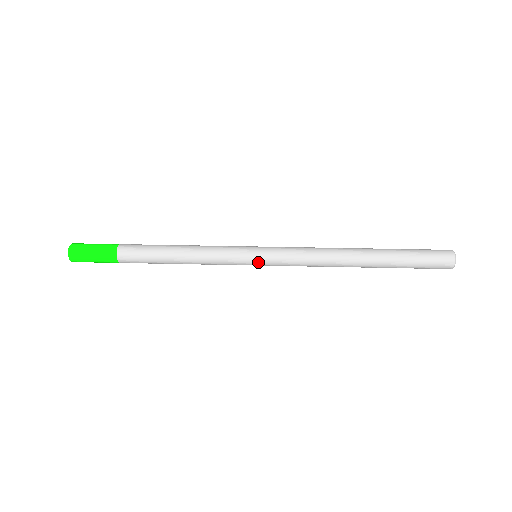
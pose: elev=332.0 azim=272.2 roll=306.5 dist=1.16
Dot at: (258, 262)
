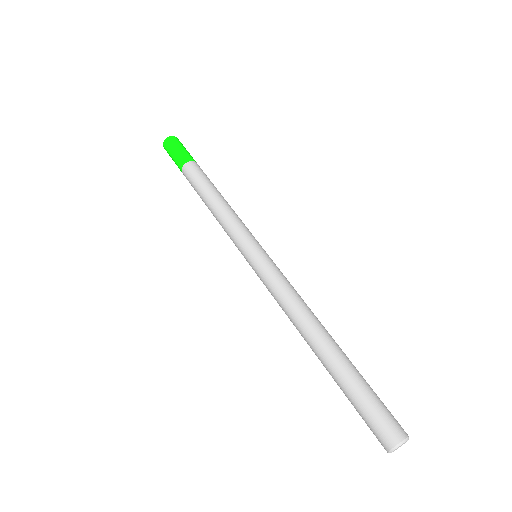
Dot at: occluded
